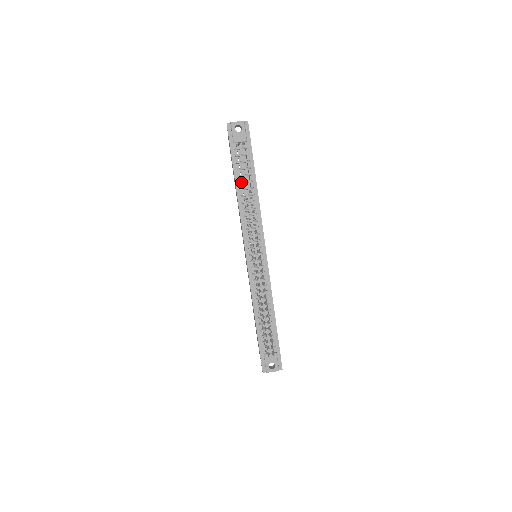
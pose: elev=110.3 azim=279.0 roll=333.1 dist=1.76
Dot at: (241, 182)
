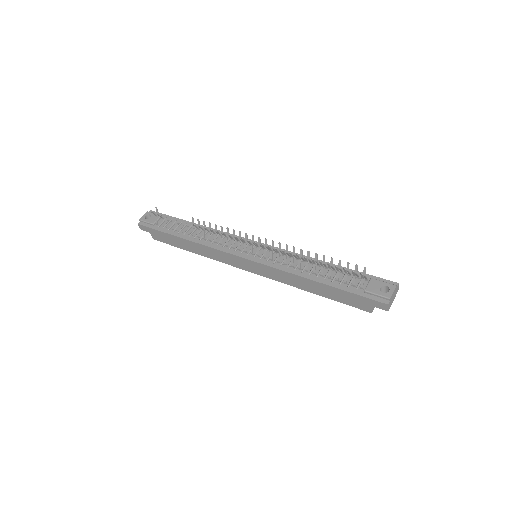
Dot at: (184, 233)
